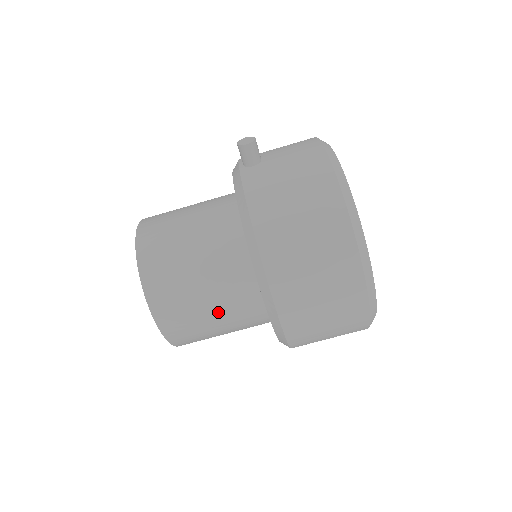
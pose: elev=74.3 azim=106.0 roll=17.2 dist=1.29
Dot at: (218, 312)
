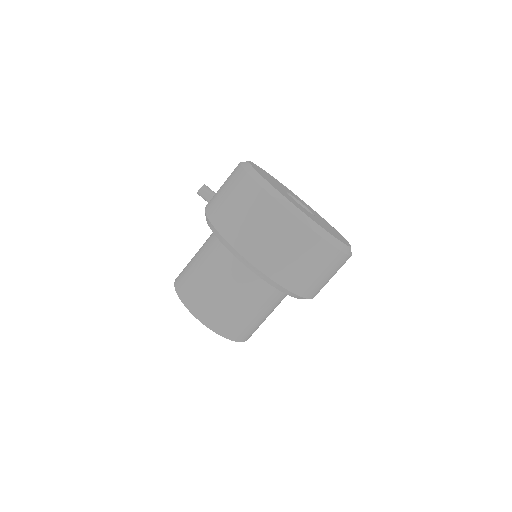
Dot at: (231, 292)
